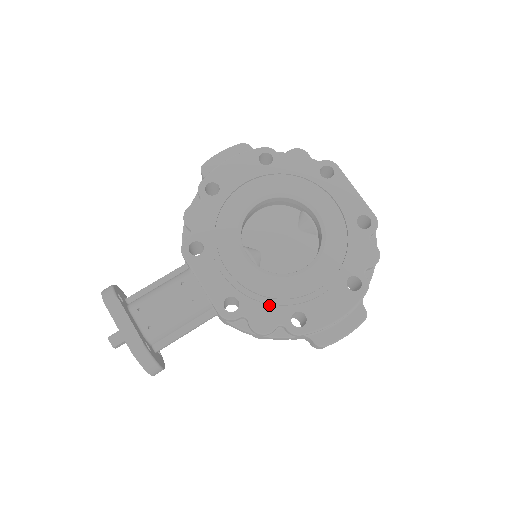
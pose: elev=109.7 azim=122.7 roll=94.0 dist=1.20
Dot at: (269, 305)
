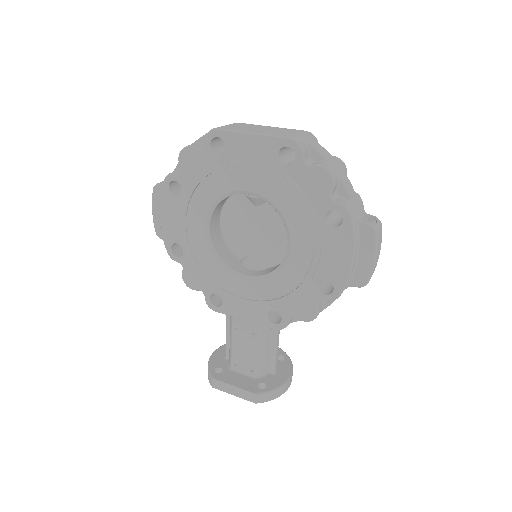
Dot at: (296, 296)
